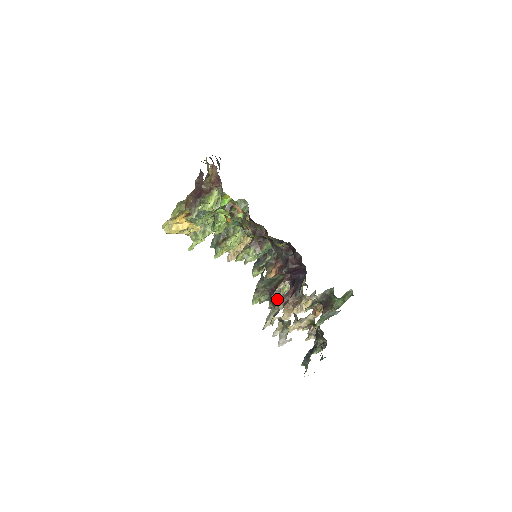
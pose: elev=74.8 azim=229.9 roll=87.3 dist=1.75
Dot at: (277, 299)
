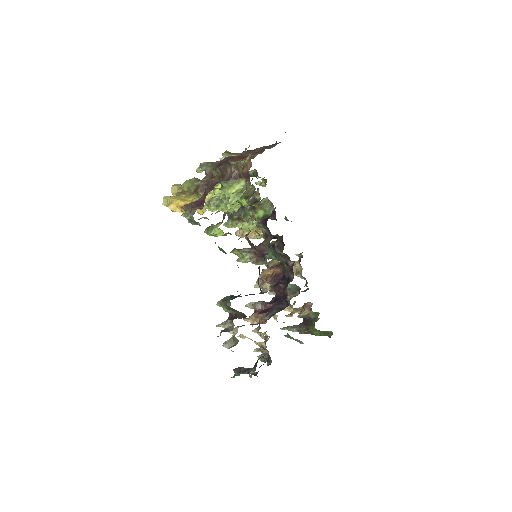
Dot at: (264, 291)
